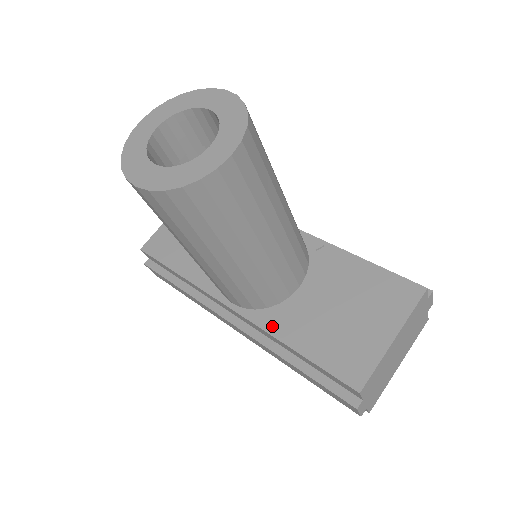
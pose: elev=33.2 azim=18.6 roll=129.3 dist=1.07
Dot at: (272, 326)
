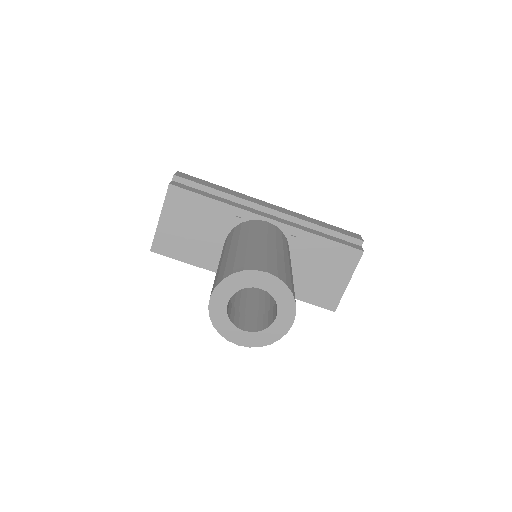
Dot at: occluded
